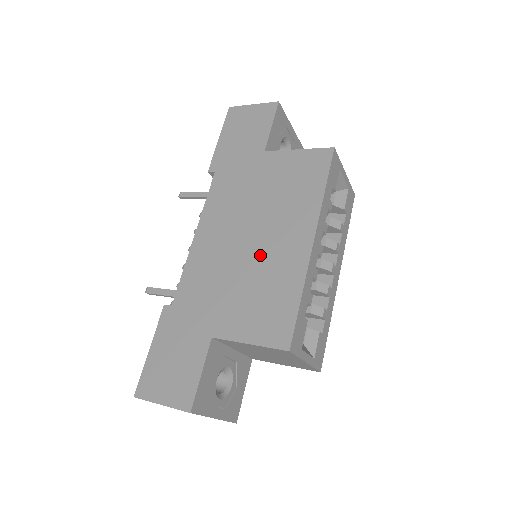
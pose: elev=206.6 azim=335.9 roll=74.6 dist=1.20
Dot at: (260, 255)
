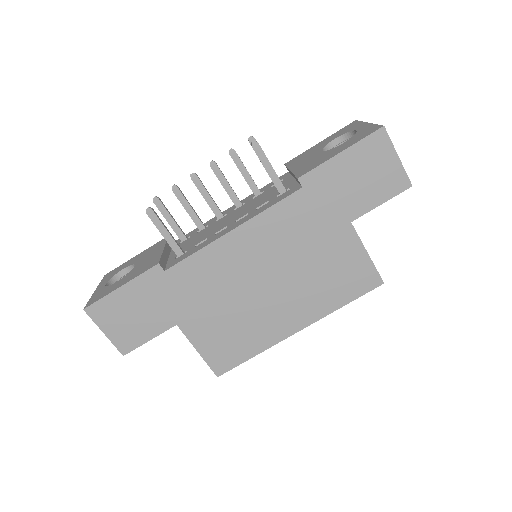
Dot at: (260, 304)
